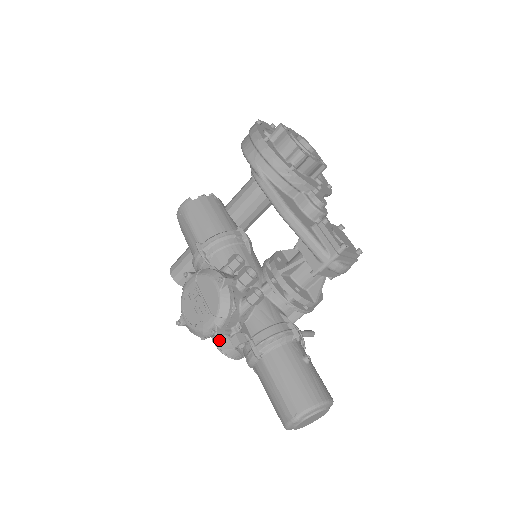
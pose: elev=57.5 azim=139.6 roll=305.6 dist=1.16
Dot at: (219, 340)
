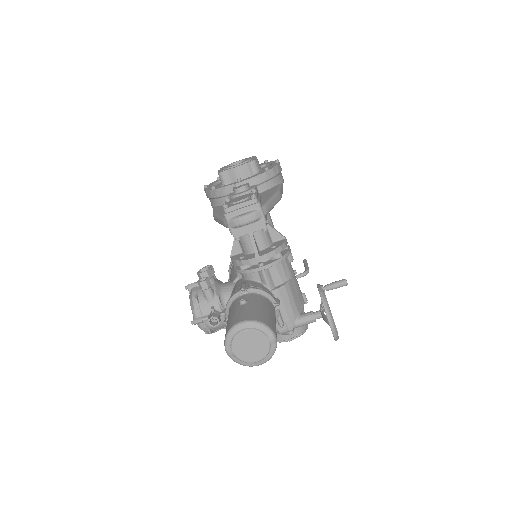
Dot at: occluded
